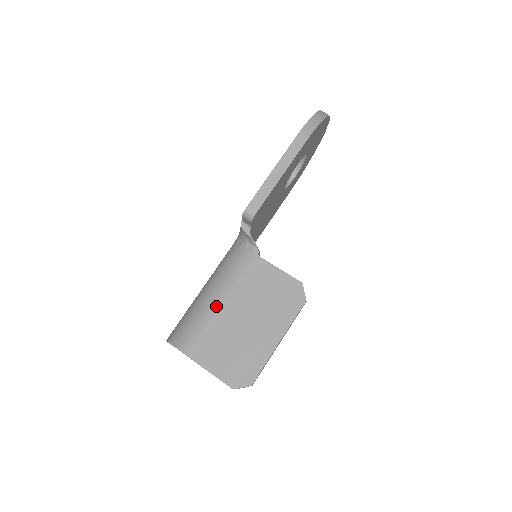
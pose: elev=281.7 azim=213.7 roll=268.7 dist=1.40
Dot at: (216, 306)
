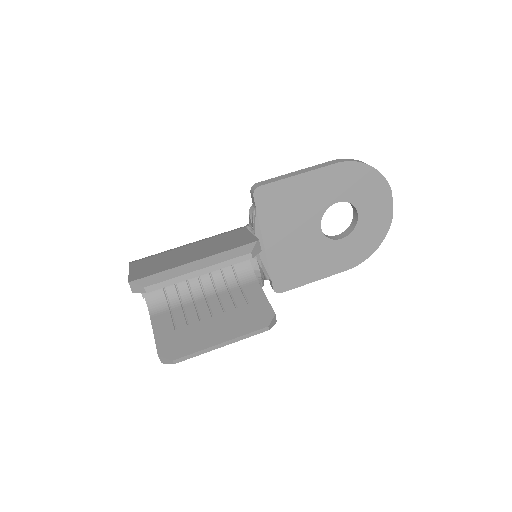
Dot at: (183, 245)
